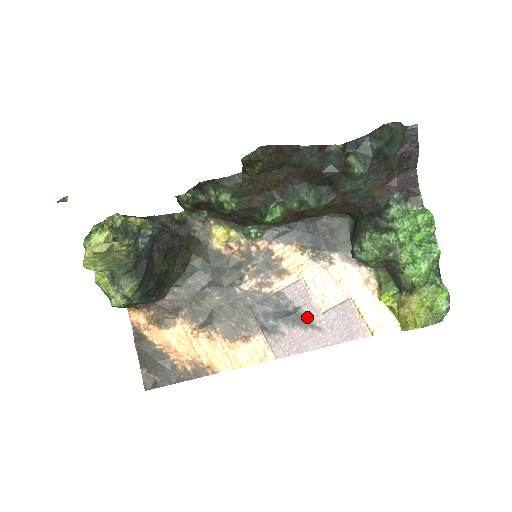
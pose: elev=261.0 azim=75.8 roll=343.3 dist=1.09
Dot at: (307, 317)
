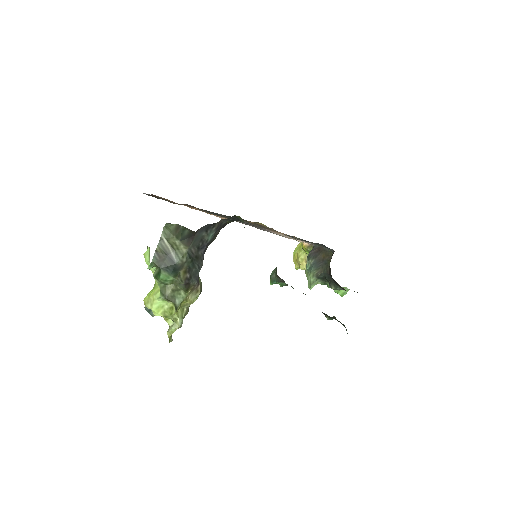
Dot at: occluded
